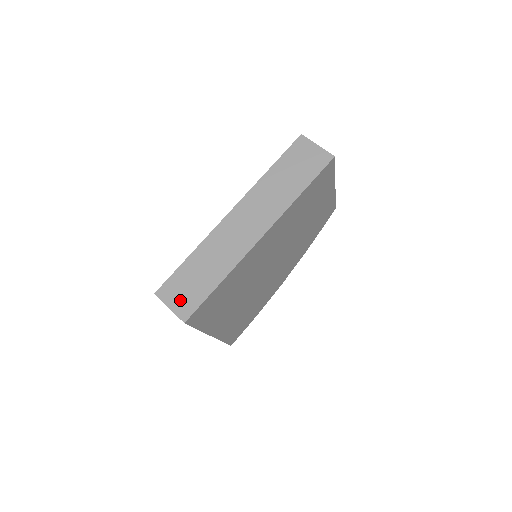
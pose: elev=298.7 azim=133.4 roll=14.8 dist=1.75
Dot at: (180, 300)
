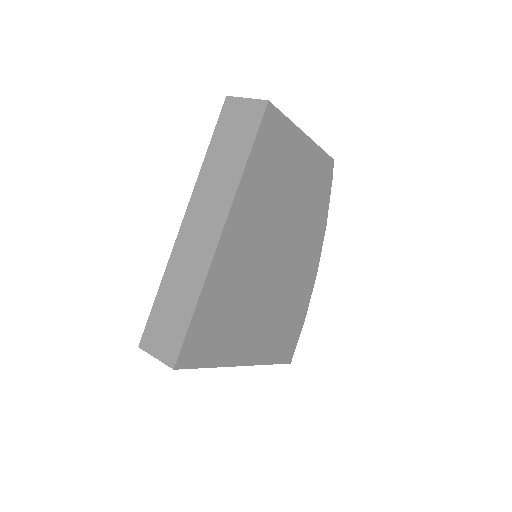
Dot at: (163, 344)
